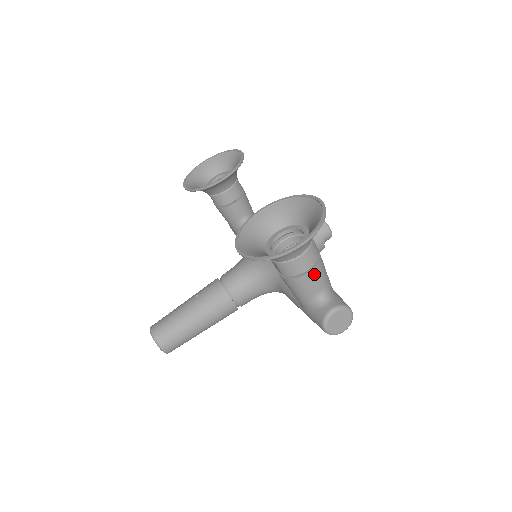
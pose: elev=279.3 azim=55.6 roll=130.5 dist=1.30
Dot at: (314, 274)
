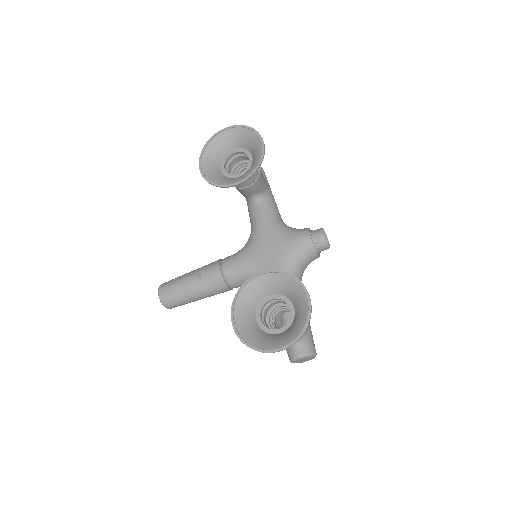
Dot at: occluded
